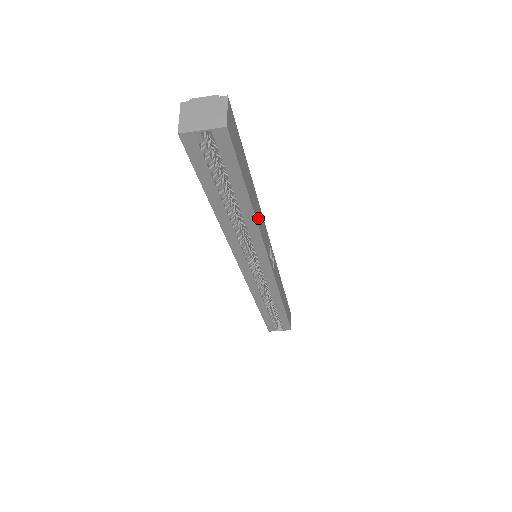
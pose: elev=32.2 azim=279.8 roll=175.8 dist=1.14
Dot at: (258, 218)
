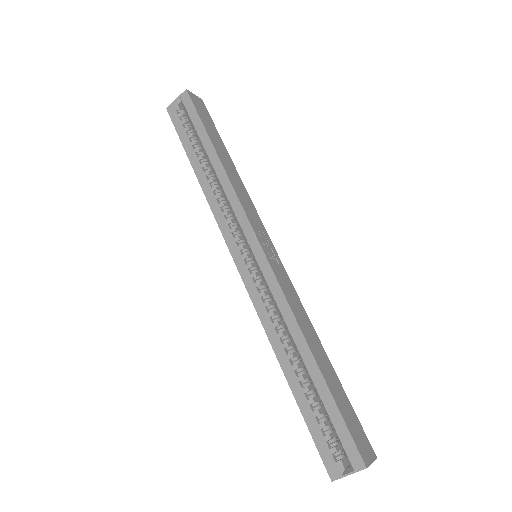
Dot at: (232, 178)
